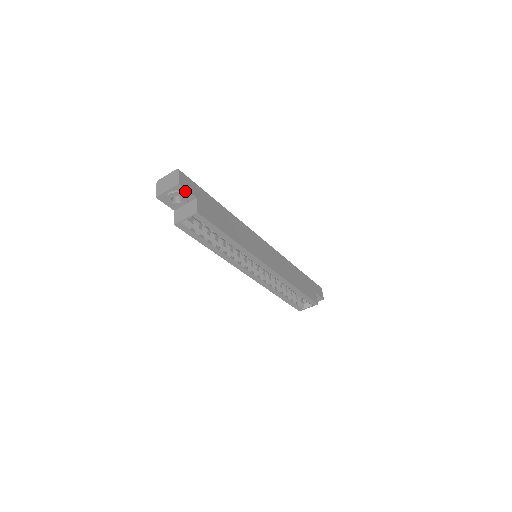
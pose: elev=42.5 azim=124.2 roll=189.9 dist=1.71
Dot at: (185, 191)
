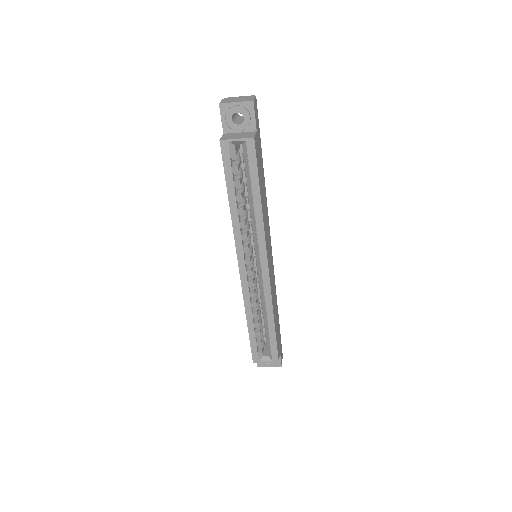
Dot at: (252, 114)
